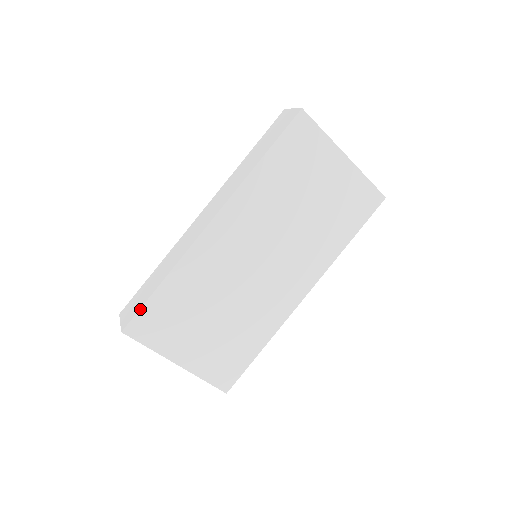
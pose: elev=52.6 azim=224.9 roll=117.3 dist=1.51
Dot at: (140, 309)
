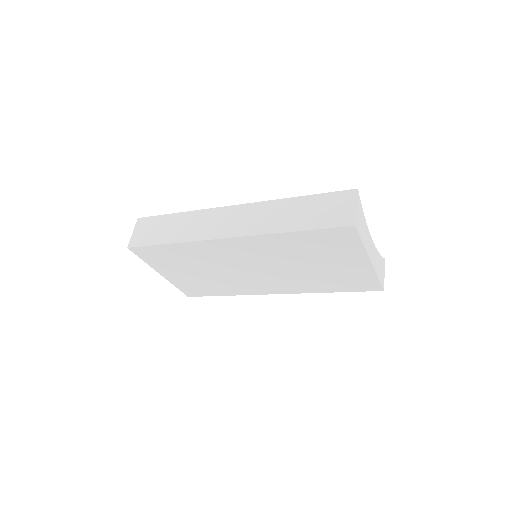
Dot at: (146, 246)
